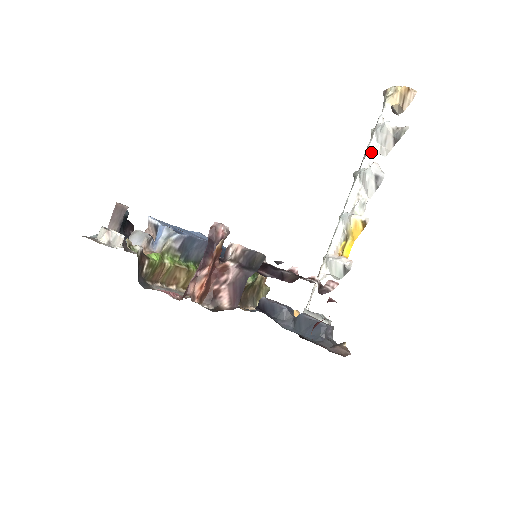
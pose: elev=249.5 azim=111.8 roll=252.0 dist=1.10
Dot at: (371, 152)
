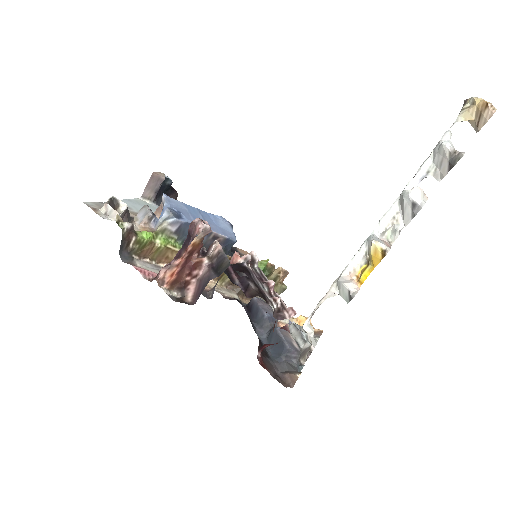
Dot at: (422, 173)
